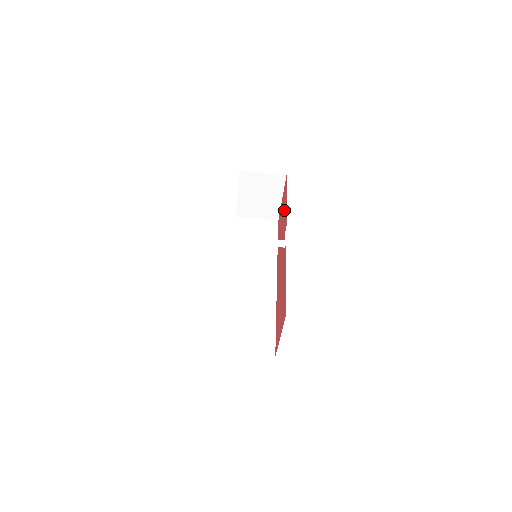
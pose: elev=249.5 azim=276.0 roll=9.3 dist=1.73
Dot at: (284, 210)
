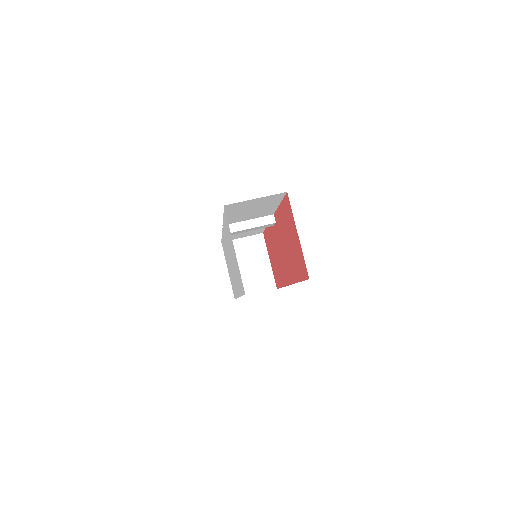
Dot at: (270, 239)
